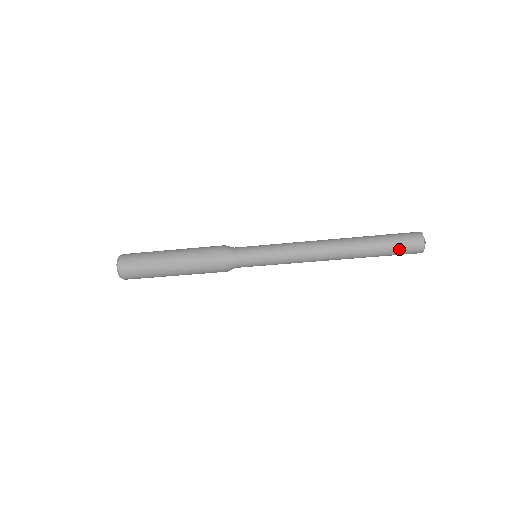
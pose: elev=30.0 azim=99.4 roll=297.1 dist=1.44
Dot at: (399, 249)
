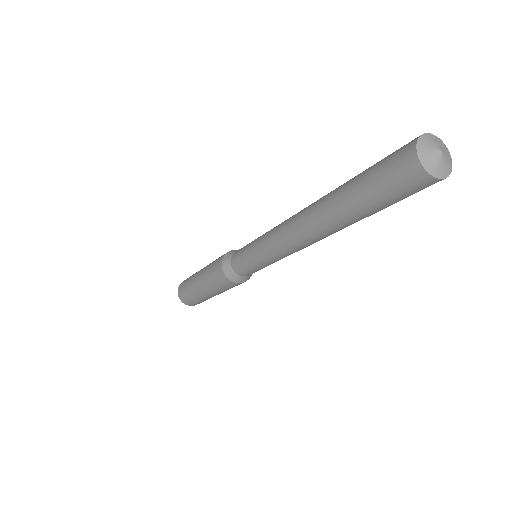
Dot at: (397, 199)
